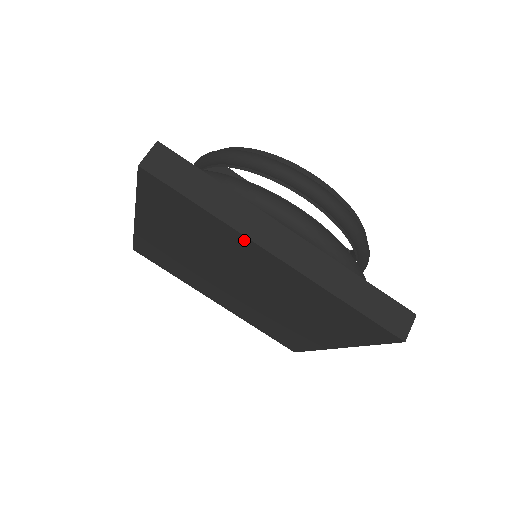
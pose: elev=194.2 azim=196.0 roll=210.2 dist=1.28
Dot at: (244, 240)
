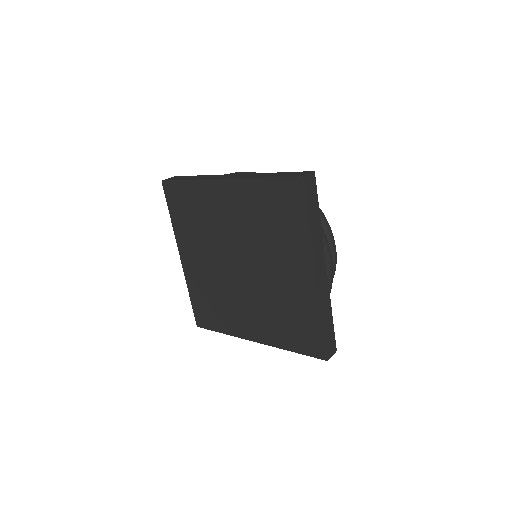
Dot at: (308, 254)
